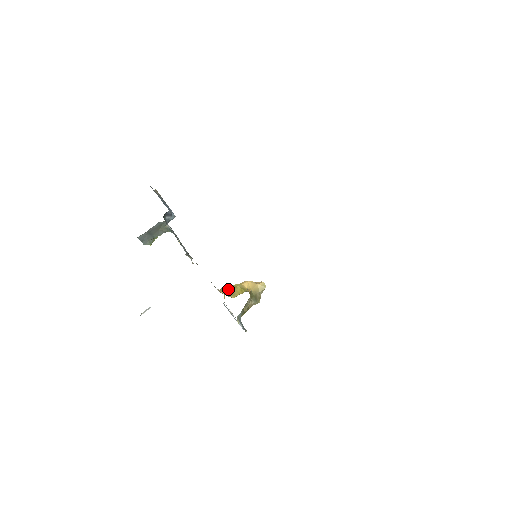
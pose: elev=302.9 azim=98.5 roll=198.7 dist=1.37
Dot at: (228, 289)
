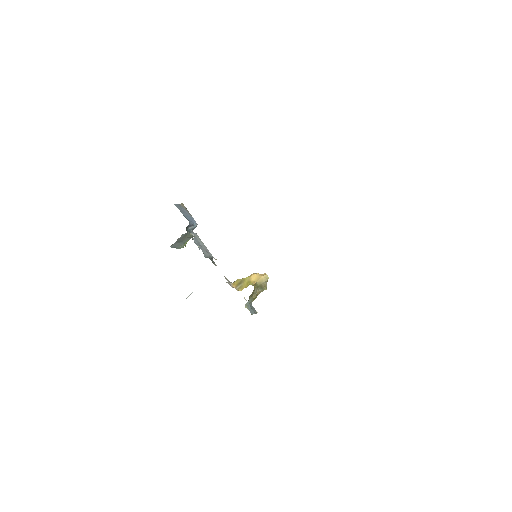
Dot at: (238, 282)
